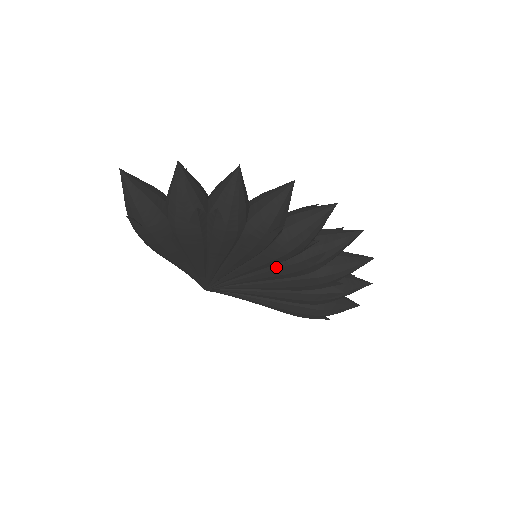
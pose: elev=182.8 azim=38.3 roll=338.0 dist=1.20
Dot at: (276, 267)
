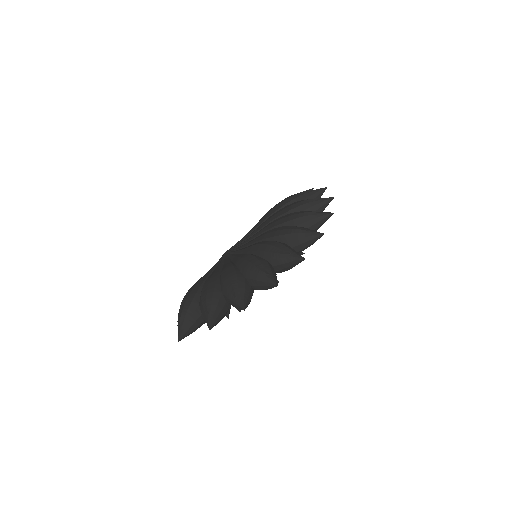
Dot at: occluded
